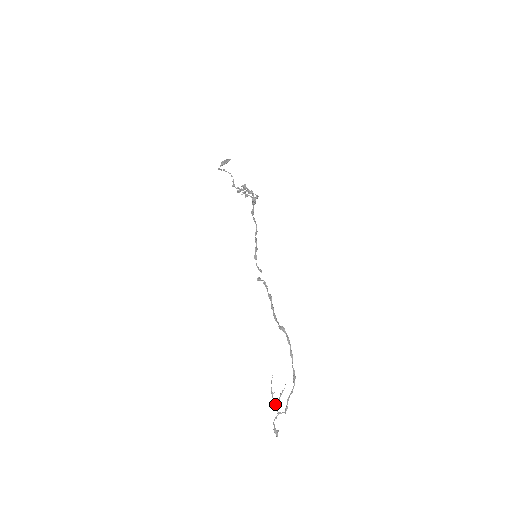
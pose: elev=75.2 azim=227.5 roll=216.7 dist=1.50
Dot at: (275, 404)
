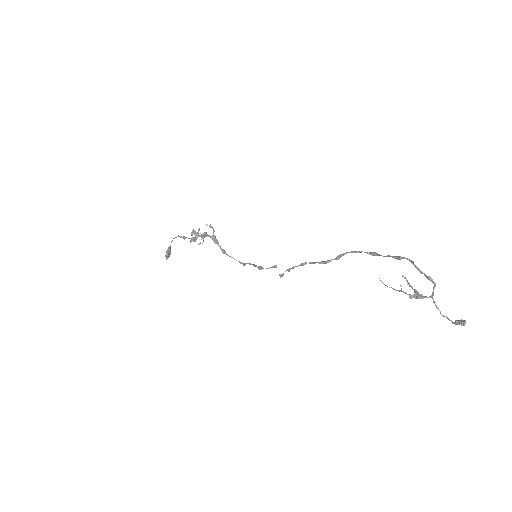
Dot at: (416, 295)
